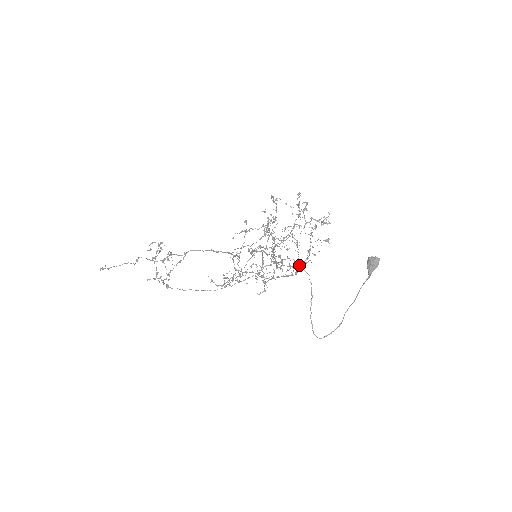
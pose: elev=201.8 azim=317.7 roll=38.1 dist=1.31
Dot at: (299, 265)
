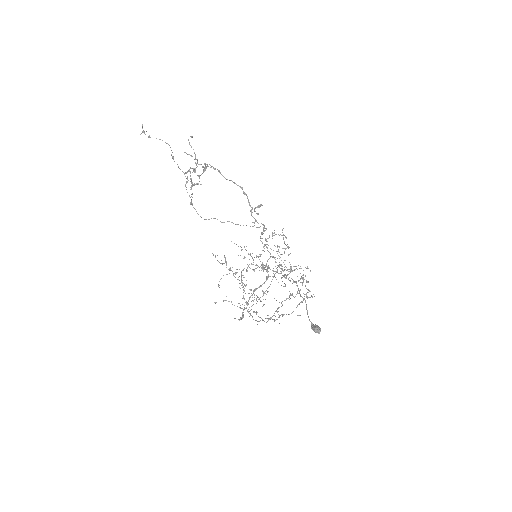
Dot at: (284, 277)
